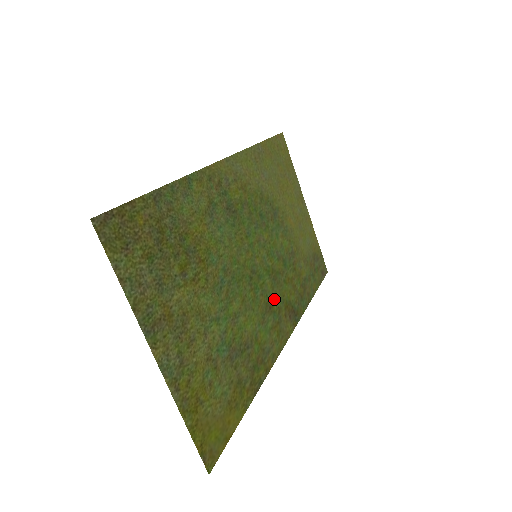
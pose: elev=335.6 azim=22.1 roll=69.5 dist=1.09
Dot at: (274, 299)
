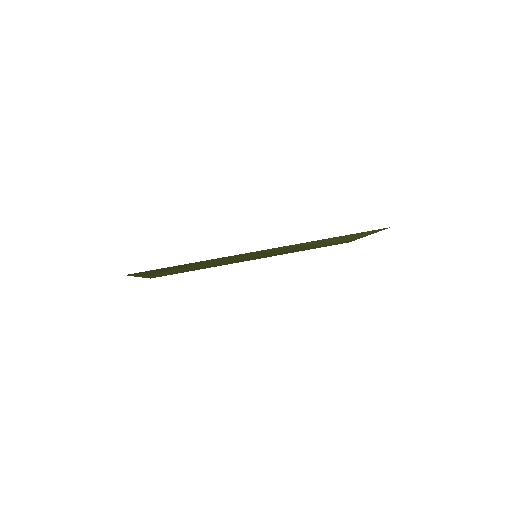
Dot at: occluded
